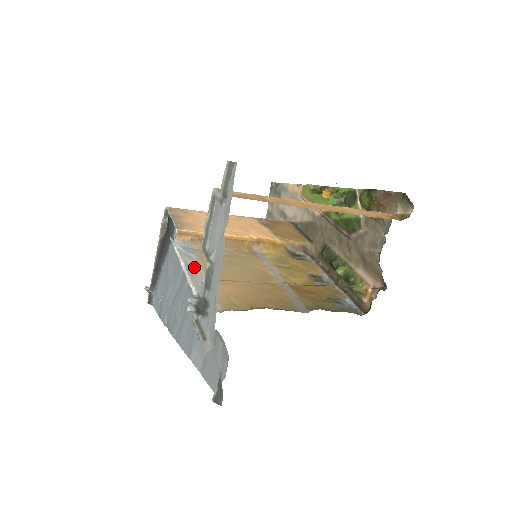
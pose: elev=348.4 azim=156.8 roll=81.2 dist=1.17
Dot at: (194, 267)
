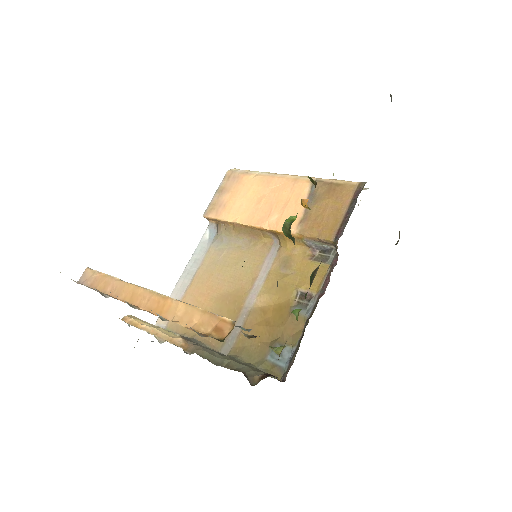
Dot at: (195, 265)
